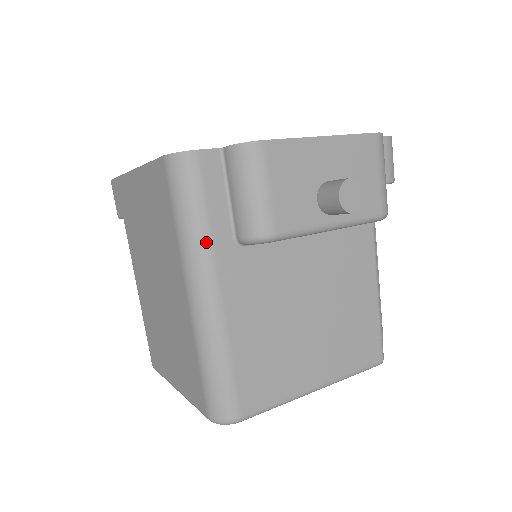
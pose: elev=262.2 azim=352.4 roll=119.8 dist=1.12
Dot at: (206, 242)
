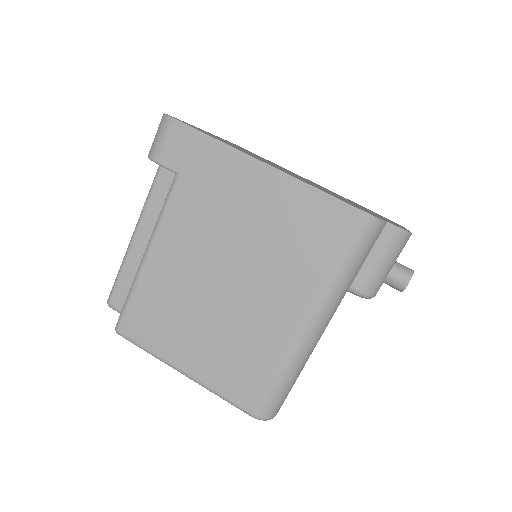
Dot at: (347, 289)
